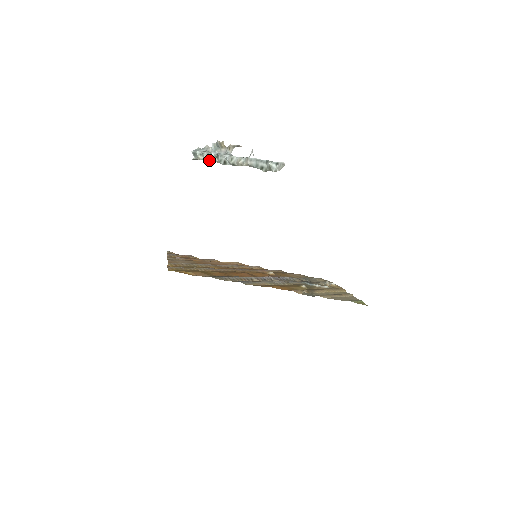
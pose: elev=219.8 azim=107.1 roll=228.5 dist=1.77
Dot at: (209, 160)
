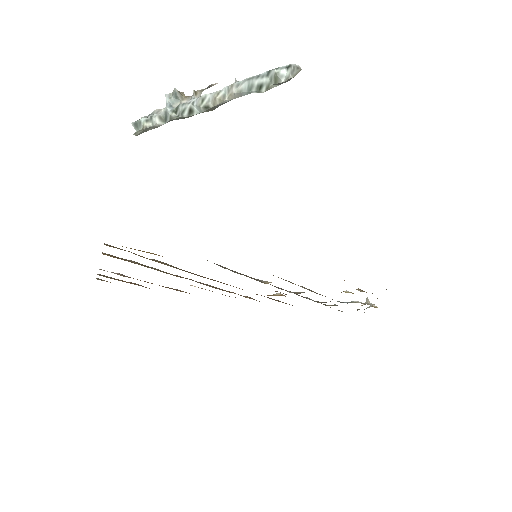
Dot at: (162, 123)
